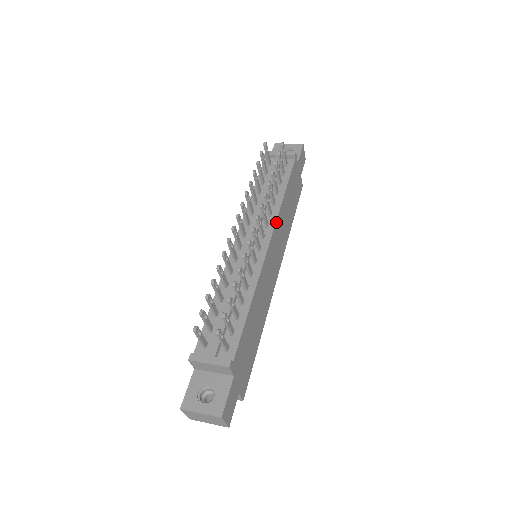
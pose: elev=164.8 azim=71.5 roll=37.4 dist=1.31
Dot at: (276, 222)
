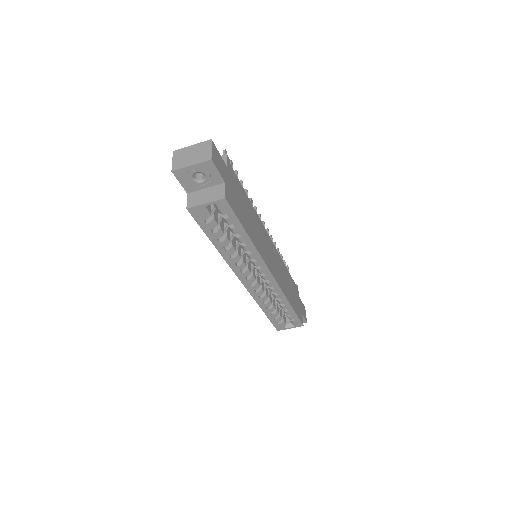
Dot at: (277, 251)
